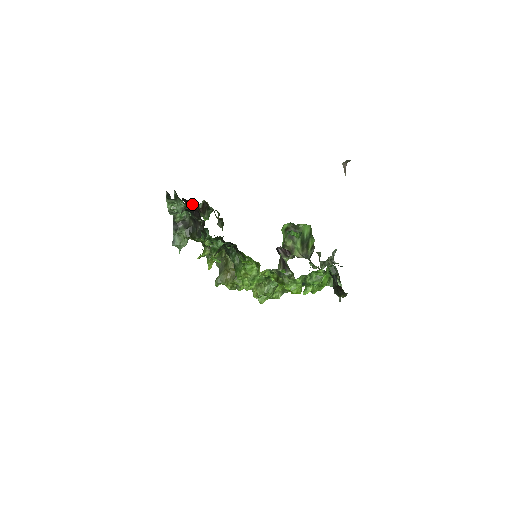
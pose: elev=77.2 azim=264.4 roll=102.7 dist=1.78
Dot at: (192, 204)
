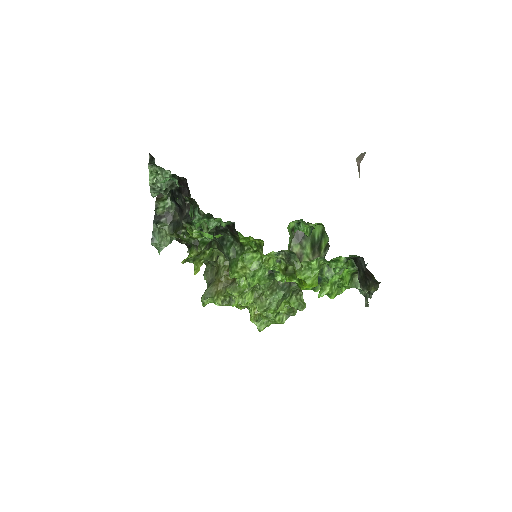
Dot at: occluded
